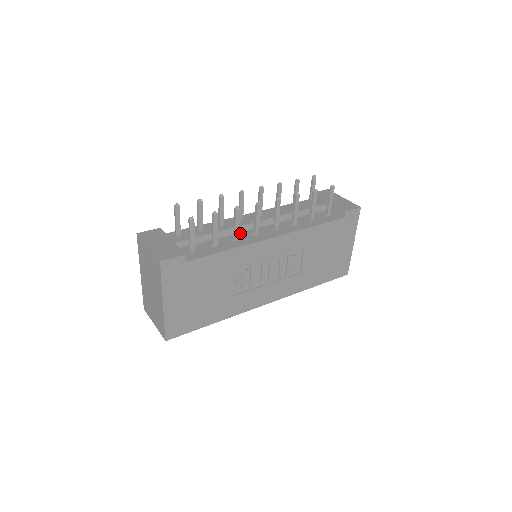
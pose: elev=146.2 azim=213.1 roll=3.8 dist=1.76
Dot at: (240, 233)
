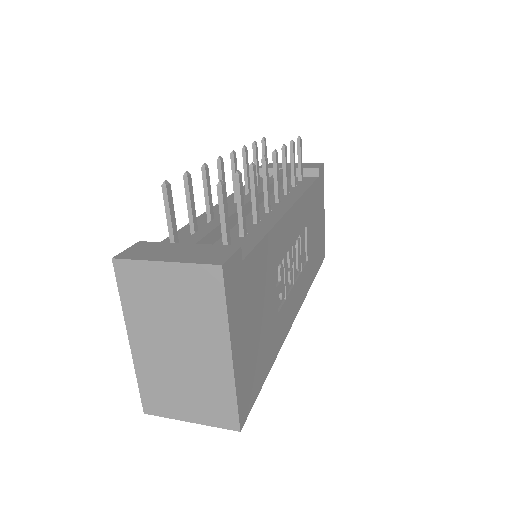
Dot at: (247, 216)
